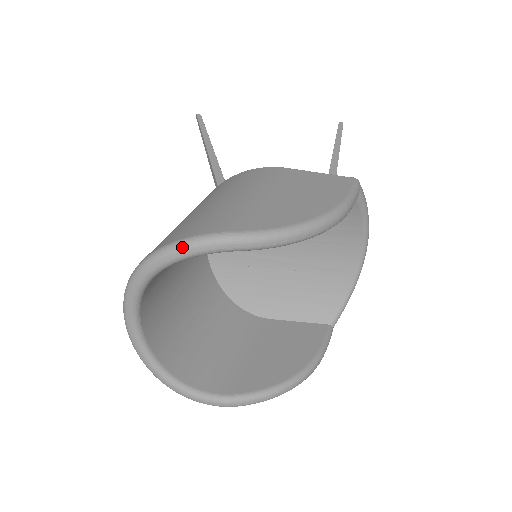
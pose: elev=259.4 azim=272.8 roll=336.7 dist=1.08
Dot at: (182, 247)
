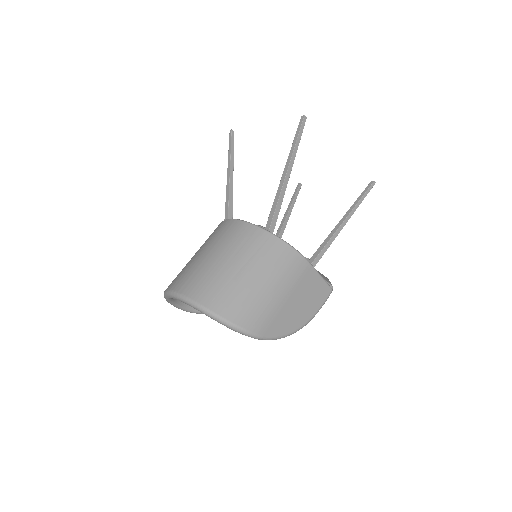
Dot at: (234, 329)
